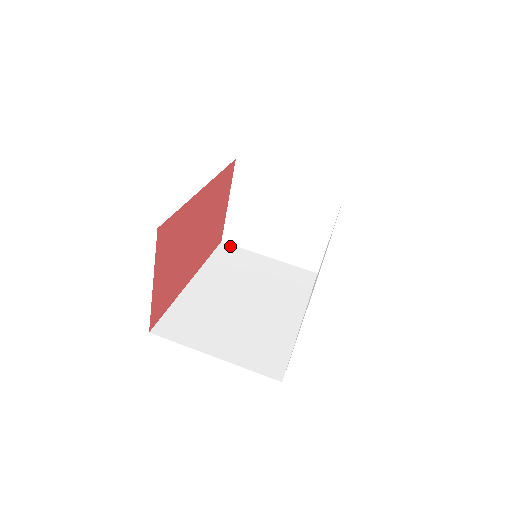
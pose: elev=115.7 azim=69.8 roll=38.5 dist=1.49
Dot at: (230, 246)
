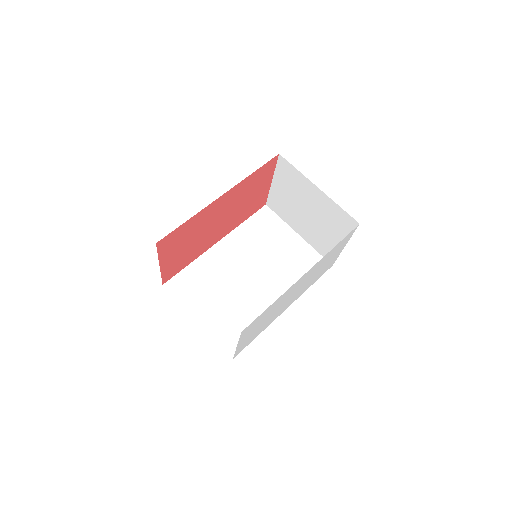
Dot at: (270, 212)
